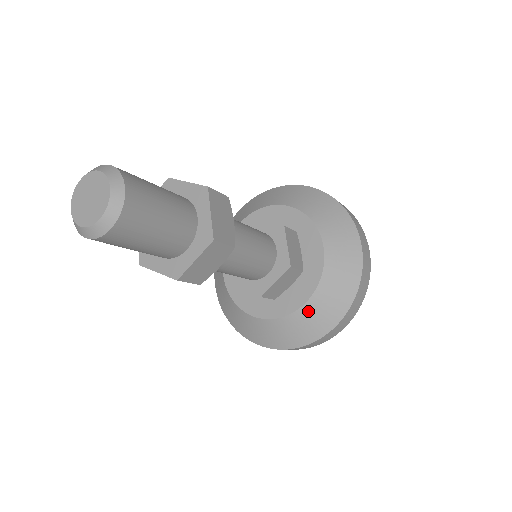
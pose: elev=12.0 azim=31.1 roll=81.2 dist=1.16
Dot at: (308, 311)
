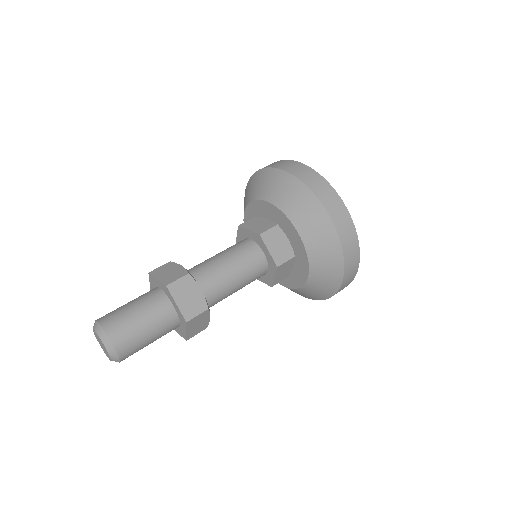
Dot at: (313, 282)
